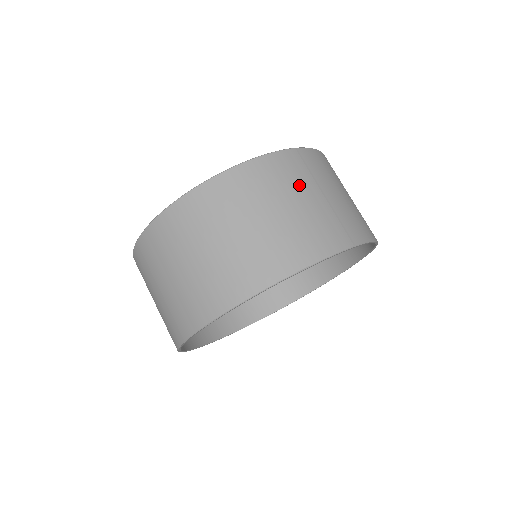
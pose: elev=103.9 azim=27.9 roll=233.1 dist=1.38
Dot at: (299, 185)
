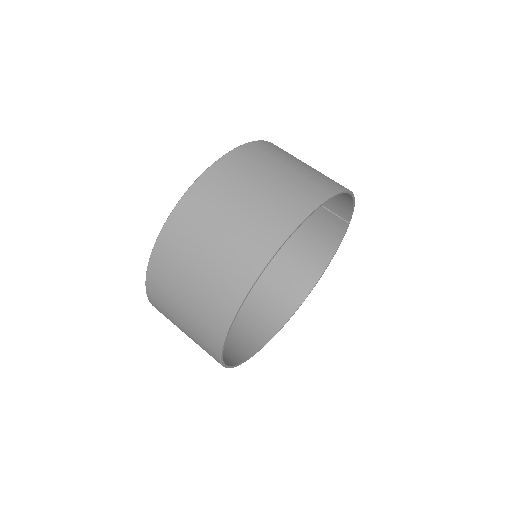
Dot at: occluded
